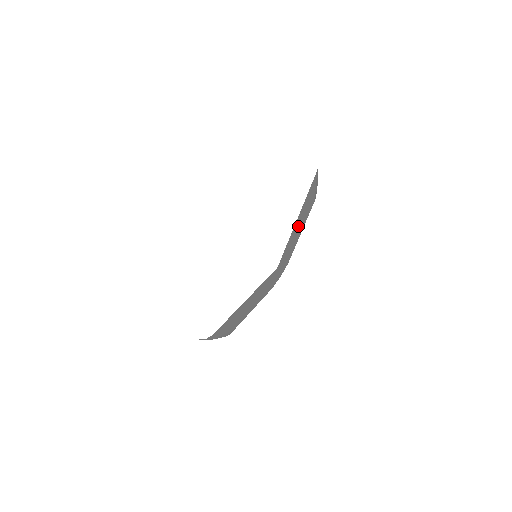
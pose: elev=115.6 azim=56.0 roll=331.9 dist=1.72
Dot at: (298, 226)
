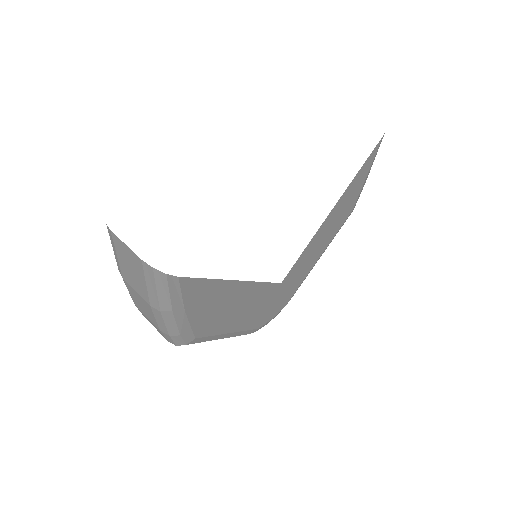
Dot at: (327, 230)
